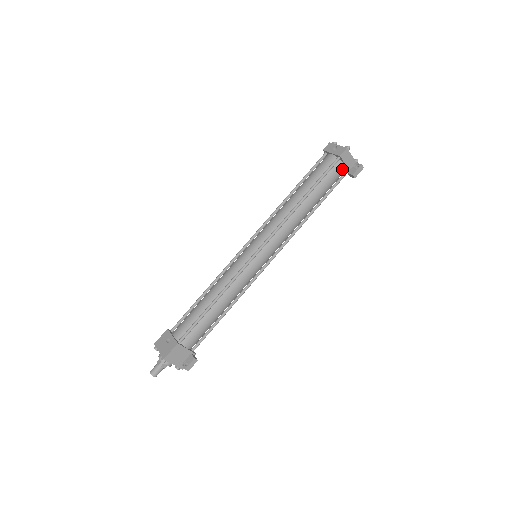
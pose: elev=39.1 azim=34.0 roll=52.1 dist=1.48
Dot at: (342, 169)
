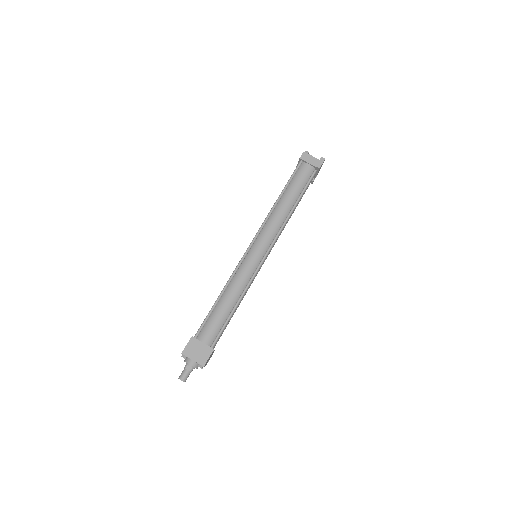
Dot at: (308, 168)
